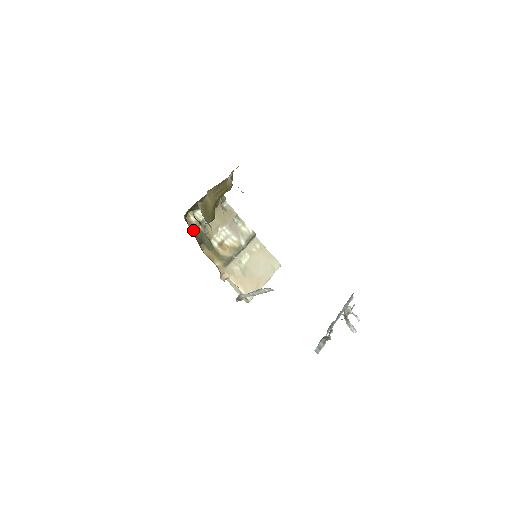
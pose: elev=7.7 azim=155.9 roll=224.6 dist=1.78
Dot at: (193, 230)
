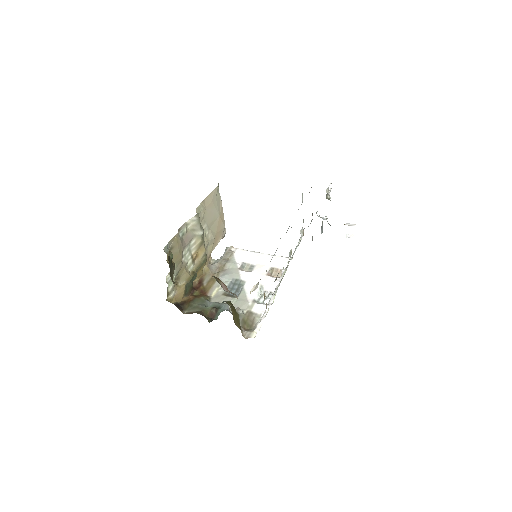
Dot at: (184, 296)
